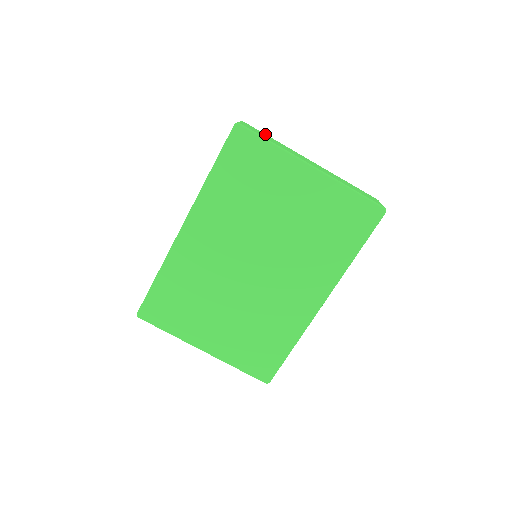
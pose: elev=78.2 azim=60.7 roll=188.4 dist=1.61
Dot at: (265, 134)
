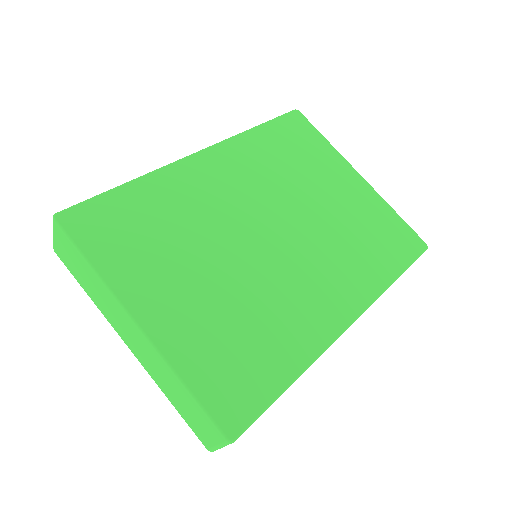
Dot at: occluded
